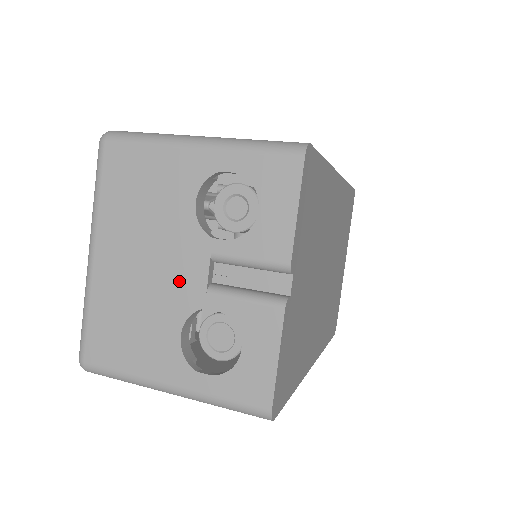
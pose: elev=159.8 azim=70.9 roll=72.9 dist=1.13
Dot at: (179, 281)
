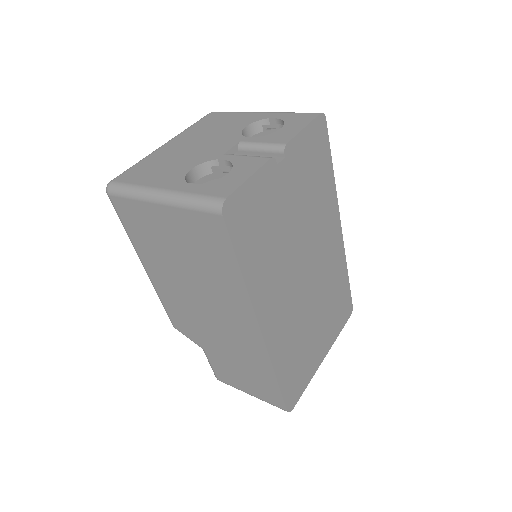
Dot at: (211, 150)
